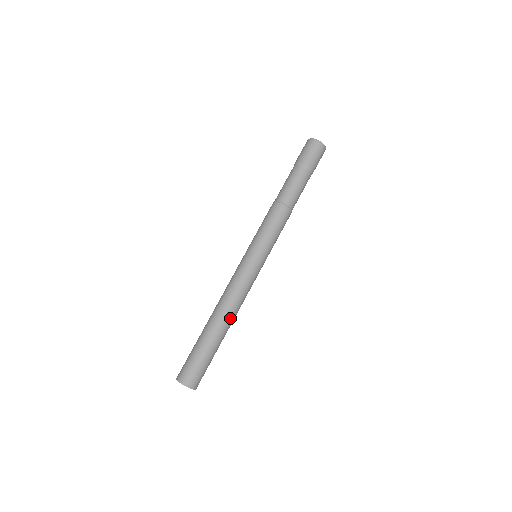
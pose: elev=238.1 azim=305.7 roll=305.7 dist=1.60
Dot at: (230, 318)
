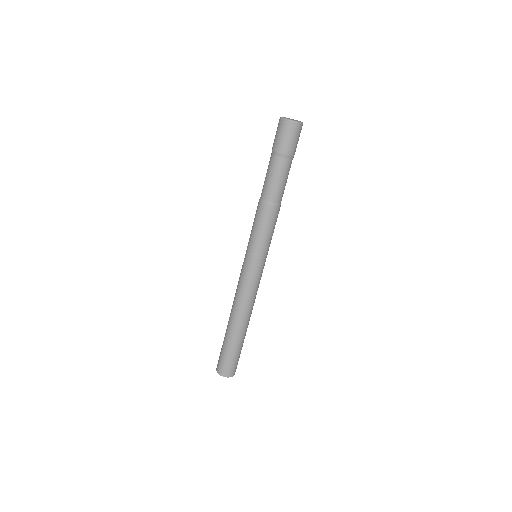
Dot at: (245, 318)
